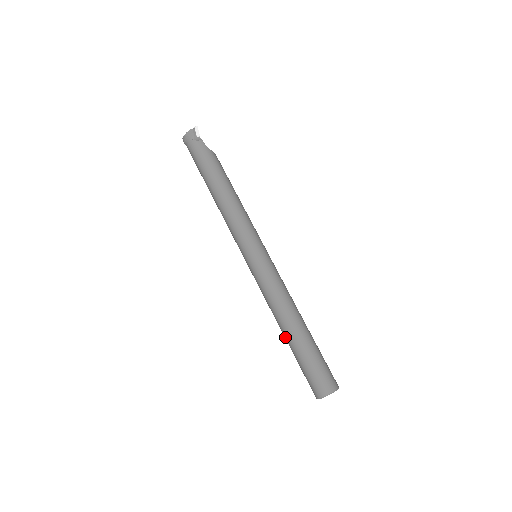
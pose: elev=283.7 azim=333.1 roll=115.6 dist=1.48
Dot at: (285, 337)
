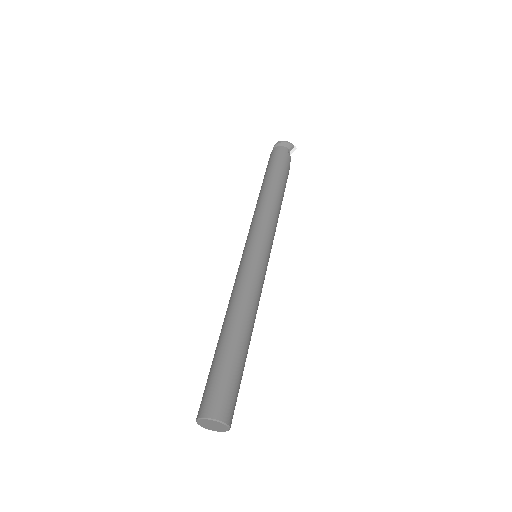
Dot at: (225, 333)
